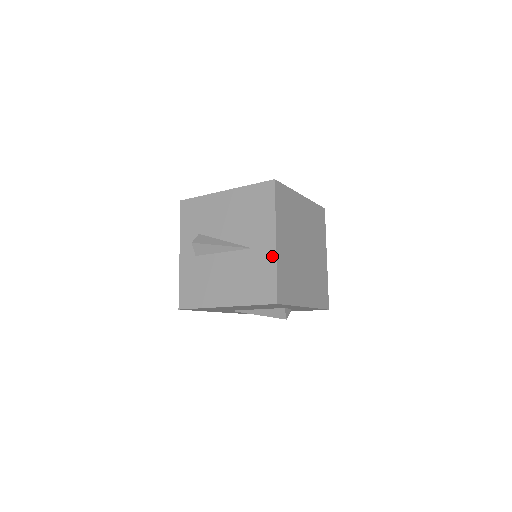
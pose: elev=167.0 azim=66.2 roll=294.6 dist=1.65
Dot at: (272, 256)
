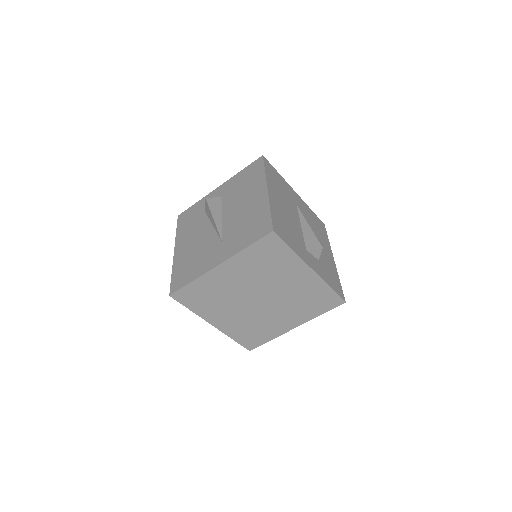
Dot at: occluded
